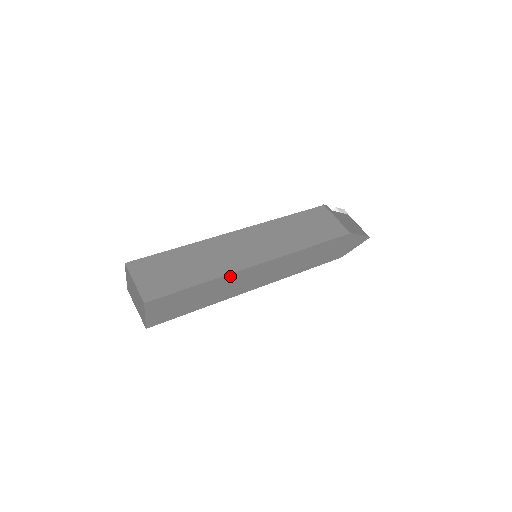
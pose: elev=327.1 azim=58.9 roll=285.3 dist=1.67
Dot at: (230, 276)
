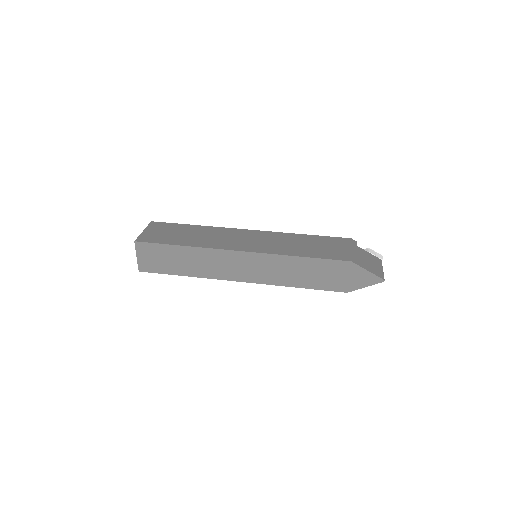
Dot at: (210, 251)
